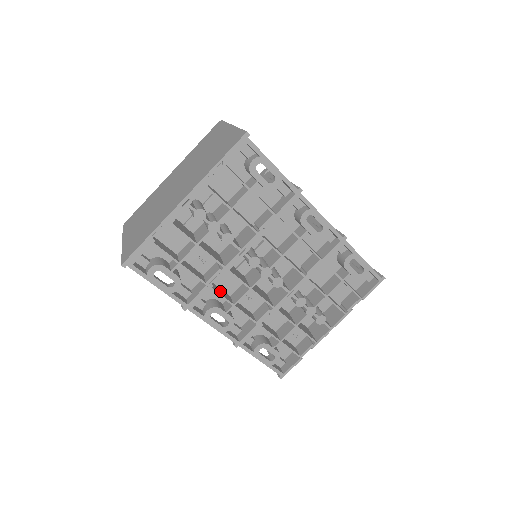
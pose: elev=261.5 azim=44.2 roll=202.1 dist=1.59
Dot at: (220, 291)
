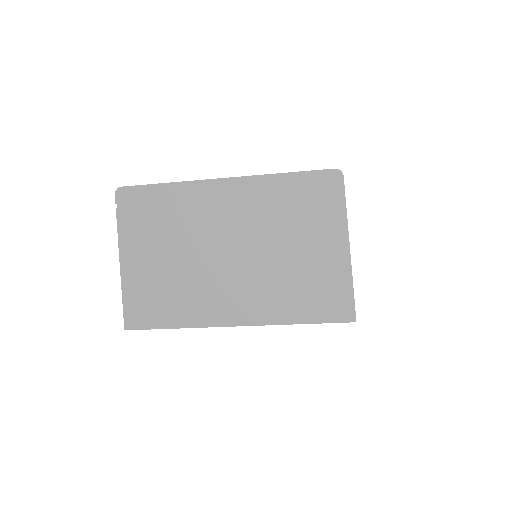
Dot at: occluded
